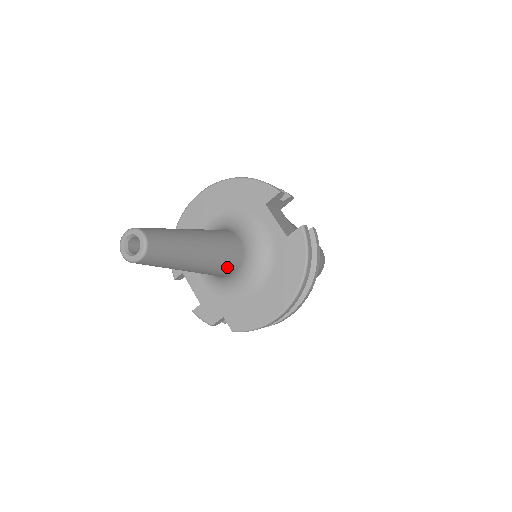
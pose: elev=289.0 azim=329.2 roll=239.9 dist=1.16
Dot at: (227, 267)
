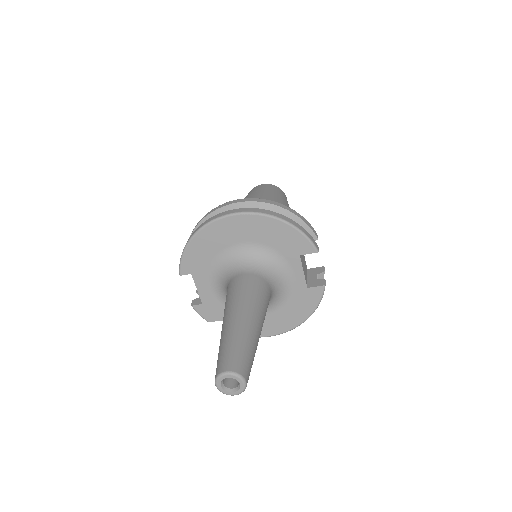
Dot at: occluded
